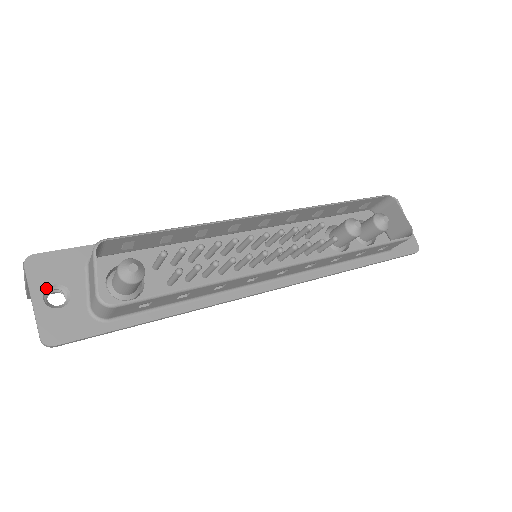
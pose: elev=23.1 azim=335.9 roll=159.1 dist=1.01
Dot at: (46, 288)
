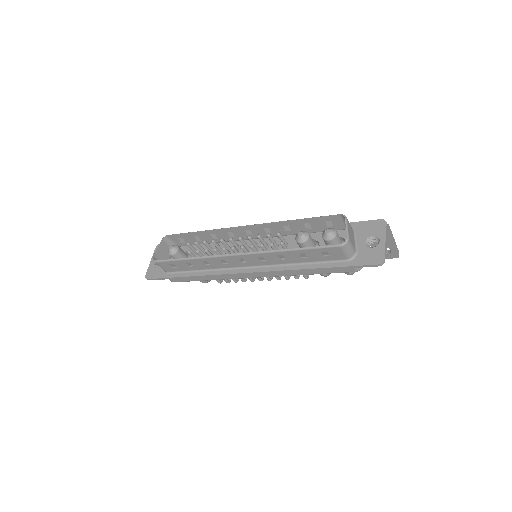
Dot at: occluded
